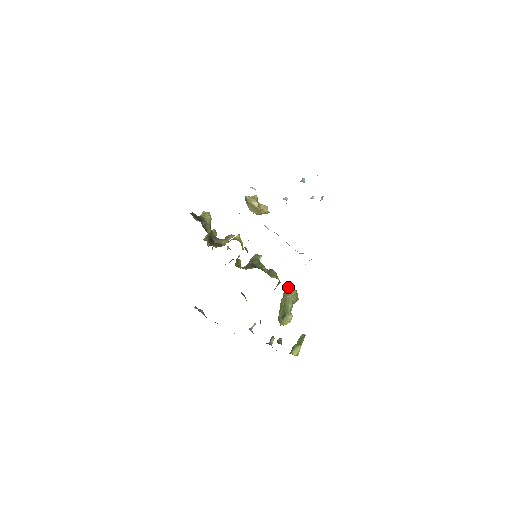
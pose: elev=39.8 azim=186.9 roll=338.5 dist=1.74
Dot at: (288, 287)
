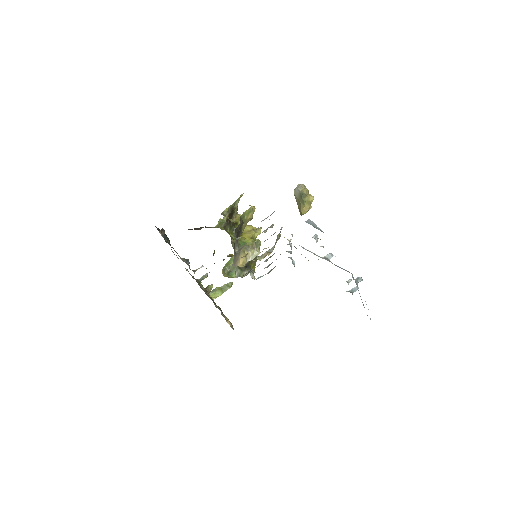
Dot at: occluded
